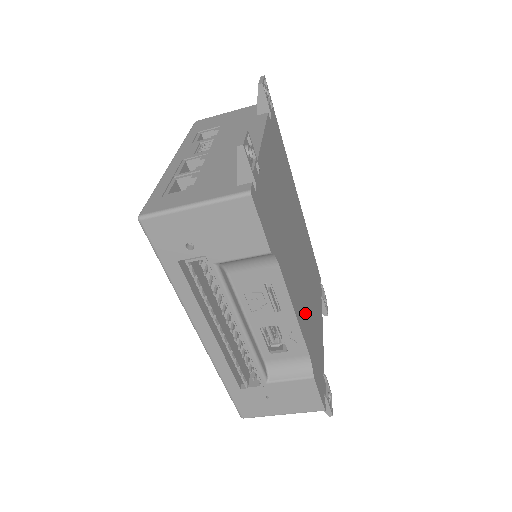
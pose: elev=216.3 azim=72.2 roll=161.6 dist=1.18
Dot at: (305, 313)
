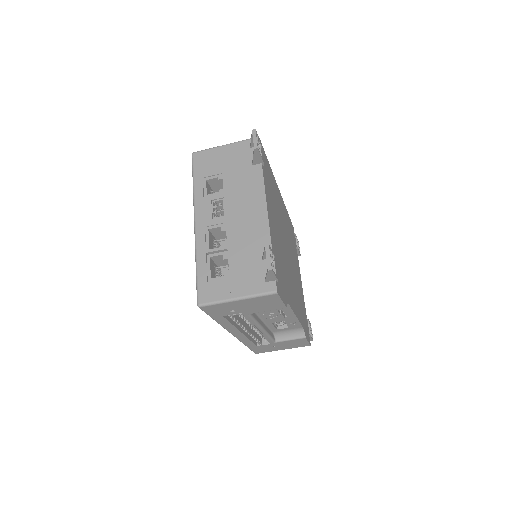
Dot at: (297, 298)
